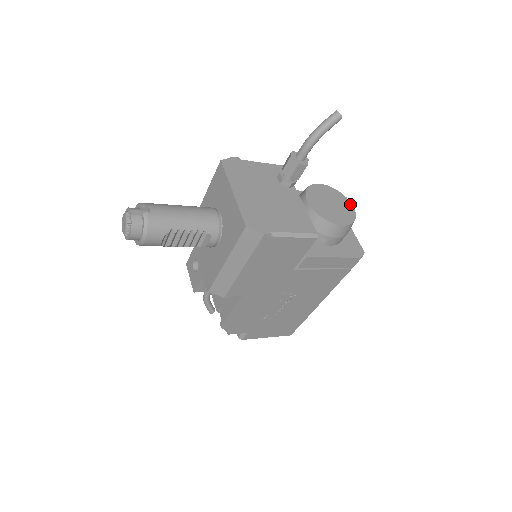
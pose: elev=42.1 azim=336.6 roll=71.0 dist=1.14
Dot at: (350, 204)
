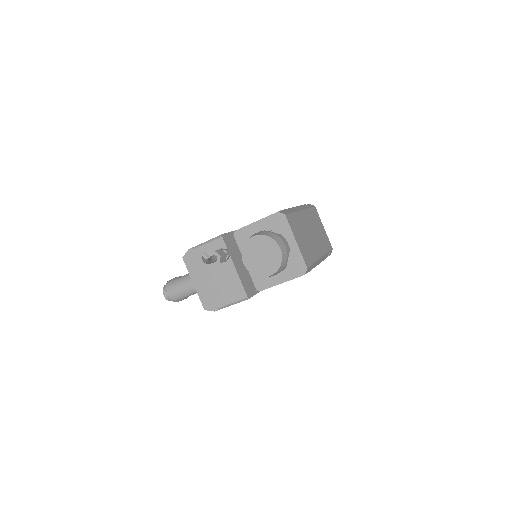
Dot at: (278, 248)
